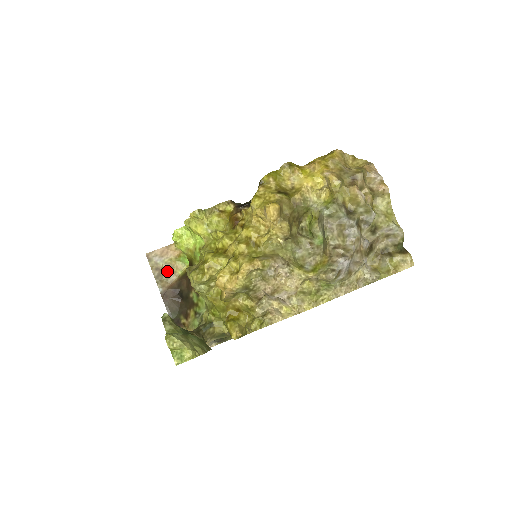
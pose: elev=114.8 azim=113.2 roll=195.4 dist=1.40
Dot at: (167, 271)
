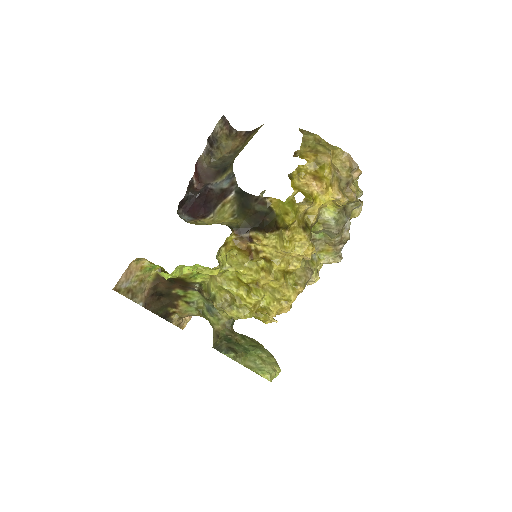
Dot at: (138, 286)
